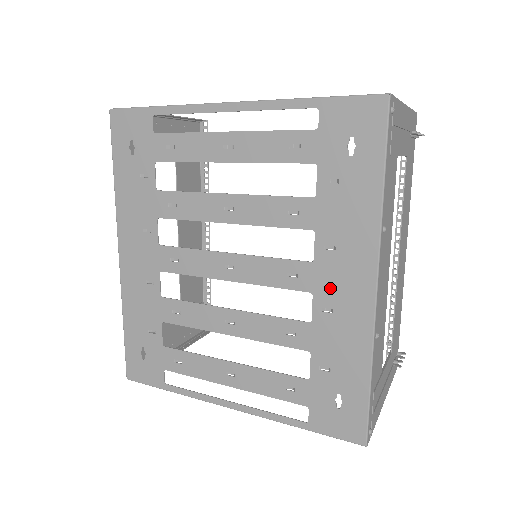
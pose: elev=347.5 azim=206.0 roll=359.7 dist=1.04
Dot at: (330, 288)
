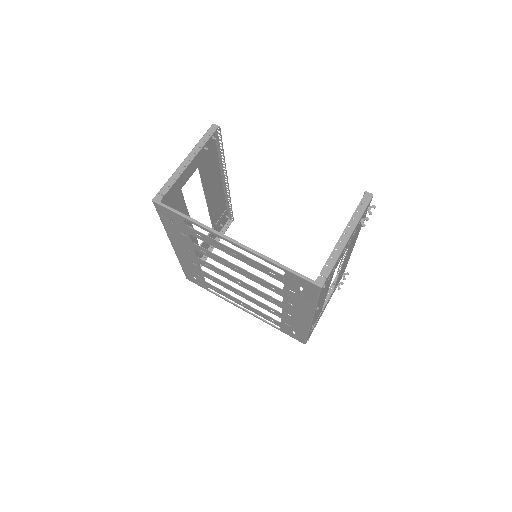
Dot at: (290, 312)
